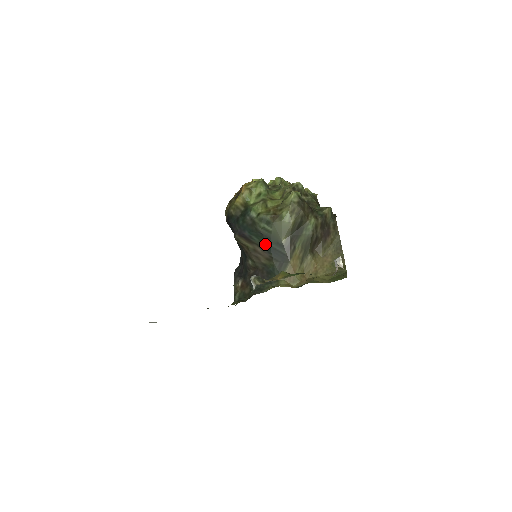
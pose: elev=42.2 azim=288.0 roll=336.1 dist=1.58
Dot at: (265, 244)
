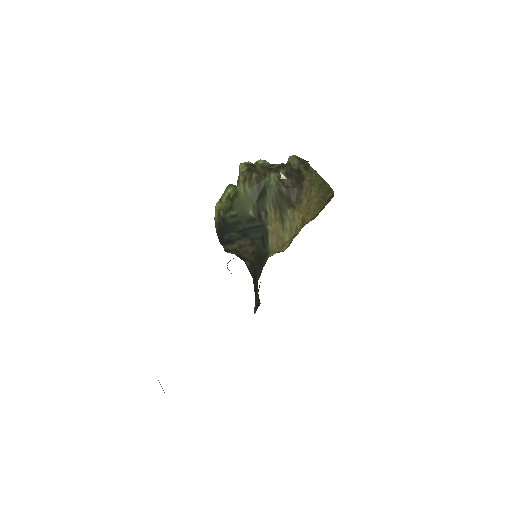
Dot at: (241, 231)
